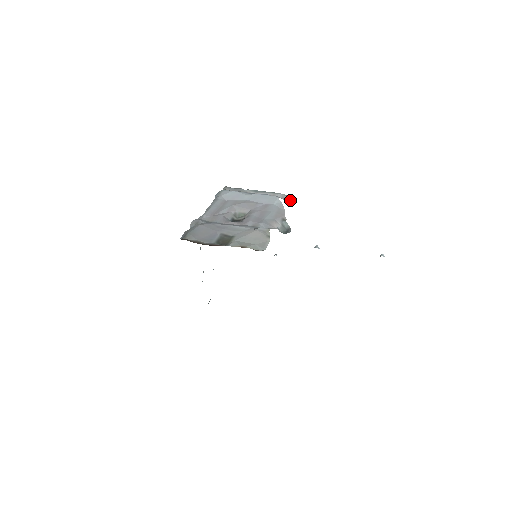
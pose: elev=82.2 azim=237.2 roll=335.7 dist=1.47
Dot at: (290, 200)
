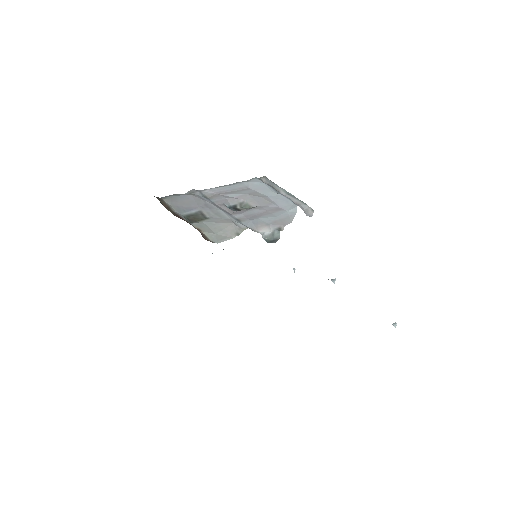
Dot at: occluded
